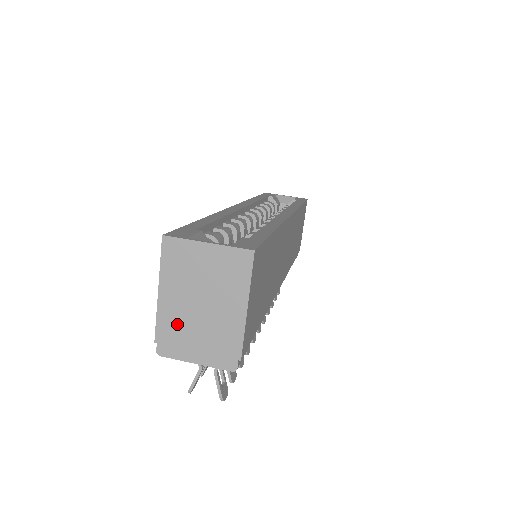
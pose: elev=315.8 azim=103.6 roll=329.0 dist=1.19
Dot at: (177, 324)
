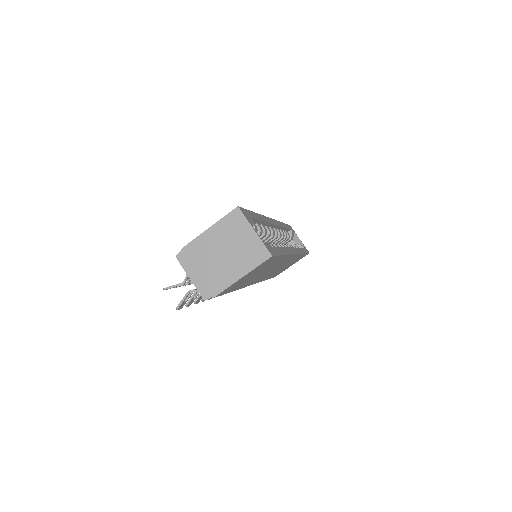
Dot at: (201, 252)
